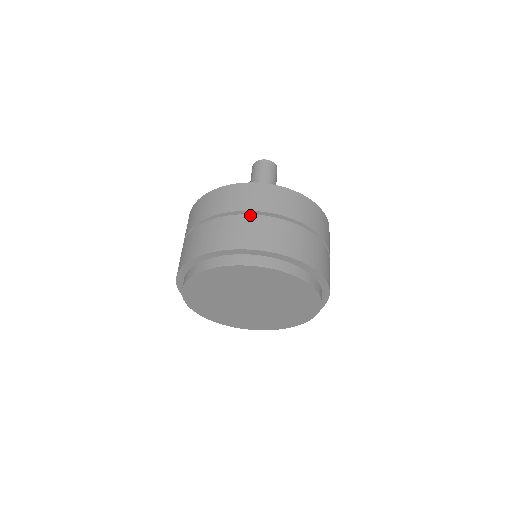
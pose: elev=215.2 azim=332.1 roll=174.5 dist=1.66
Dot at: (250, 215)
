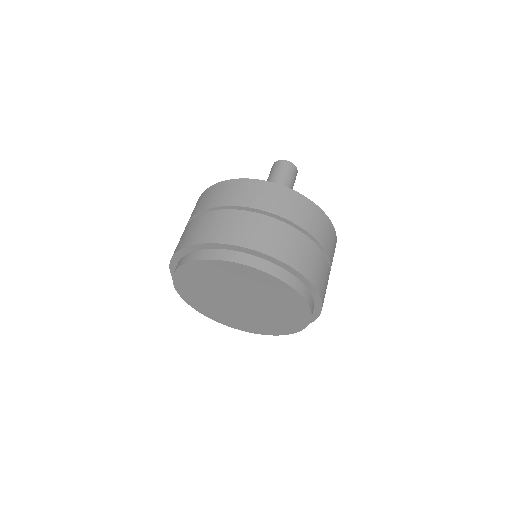
Dot at: (205, 213)
